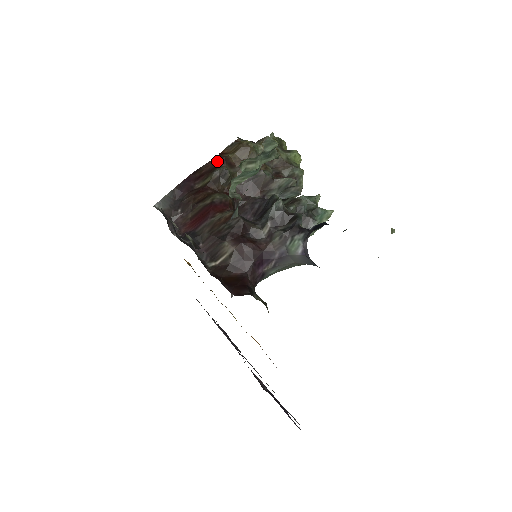
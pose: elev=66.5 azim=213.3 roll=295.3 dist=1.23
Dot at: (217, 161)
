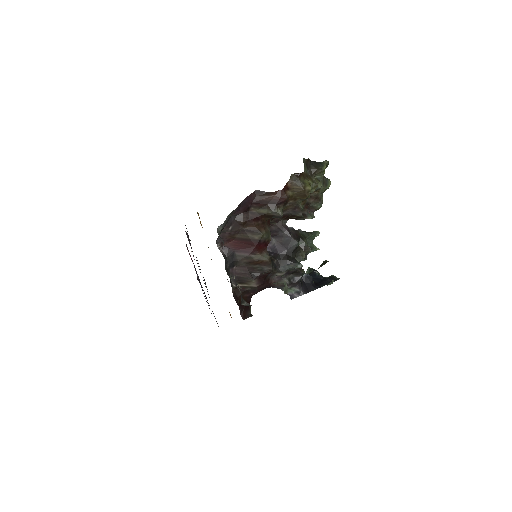
Dot at: (280, 199)
